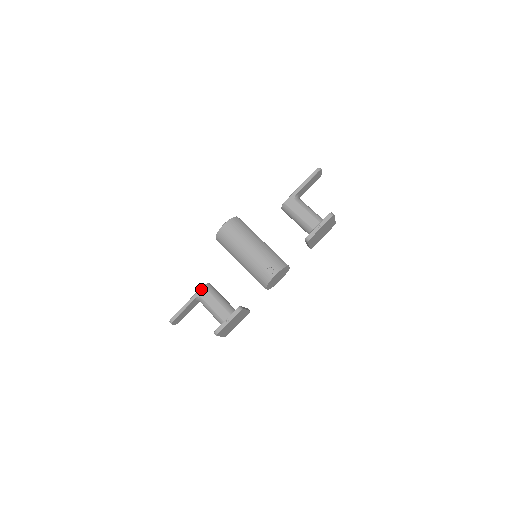
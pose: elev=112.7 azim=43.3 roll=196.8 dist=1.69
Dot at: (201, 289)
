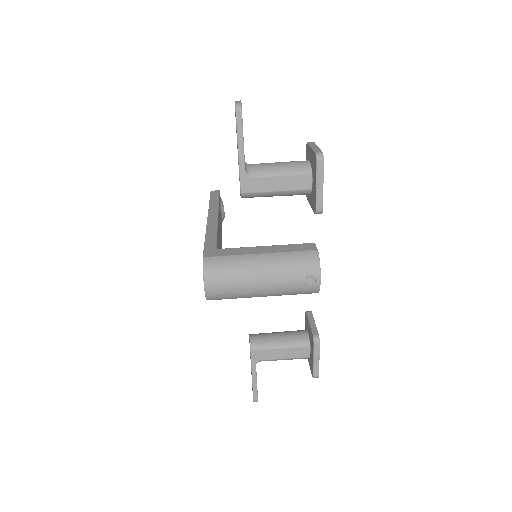
Dot at: (252, 355)
